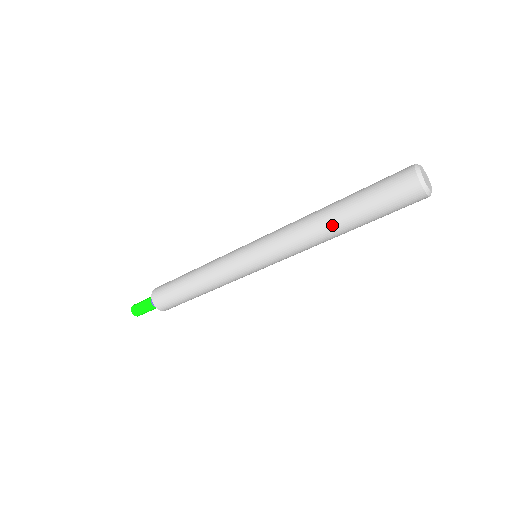
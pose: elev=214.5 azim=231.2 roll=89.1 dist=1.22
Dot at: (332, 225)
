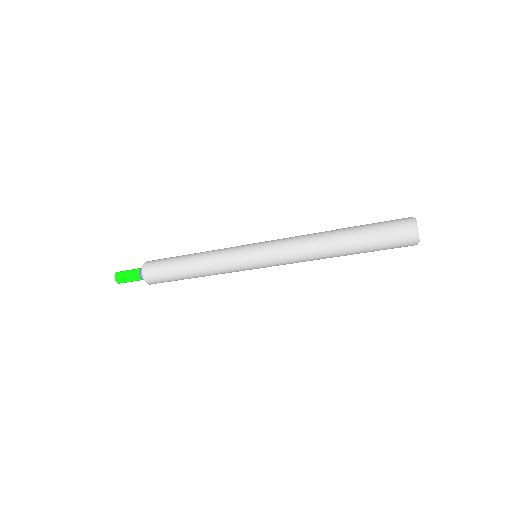
Dot at: (333, 237)
